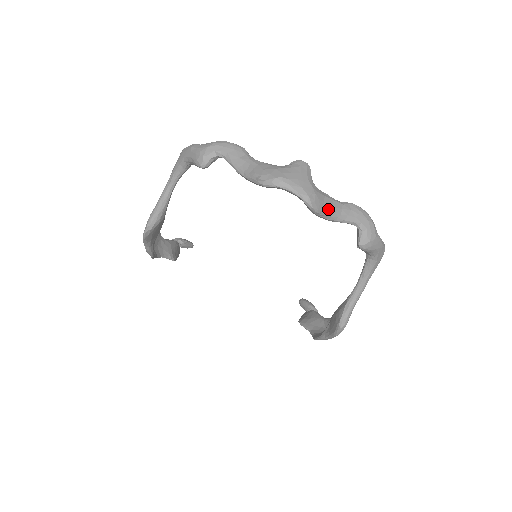
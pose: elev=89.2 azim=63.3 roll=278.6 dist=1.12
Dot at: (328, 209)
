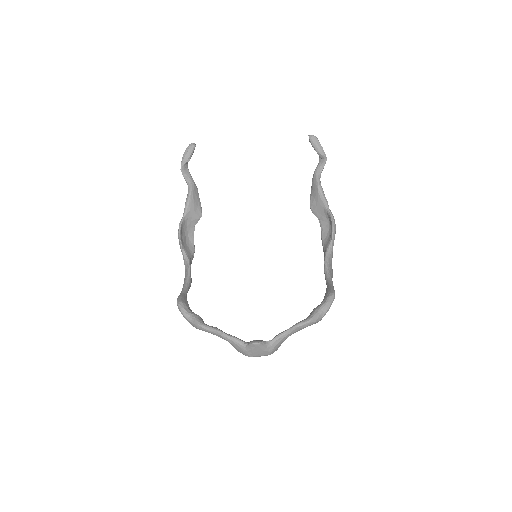
Dot at: occluded
